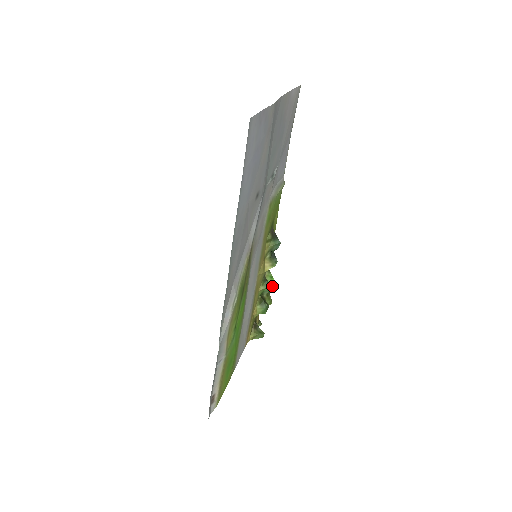
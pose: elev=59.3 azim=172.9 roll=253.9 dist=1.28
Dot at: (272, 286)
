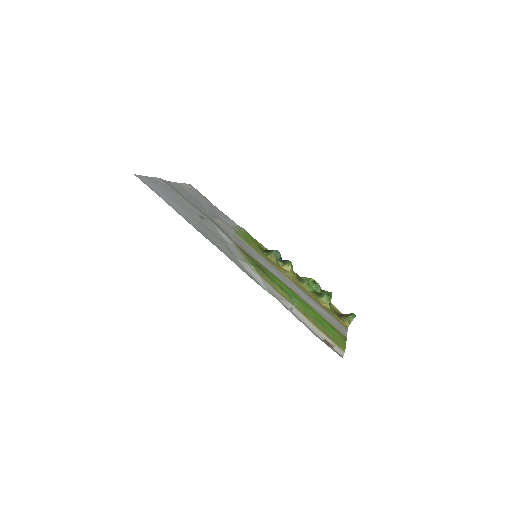
Dot at: (316, 283)
